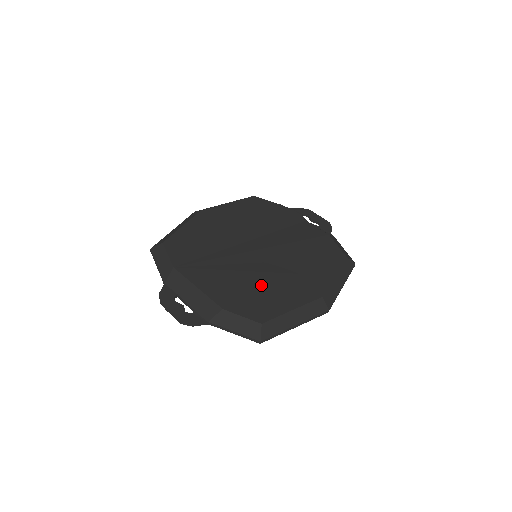
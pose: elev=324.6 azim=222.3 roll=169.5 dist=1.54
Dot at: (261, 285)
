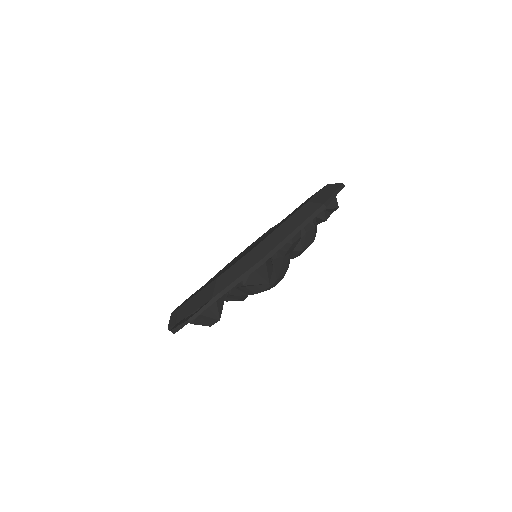
Dot at: occluded
